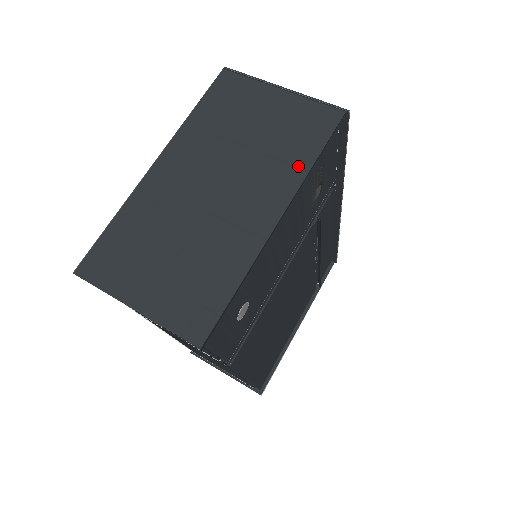
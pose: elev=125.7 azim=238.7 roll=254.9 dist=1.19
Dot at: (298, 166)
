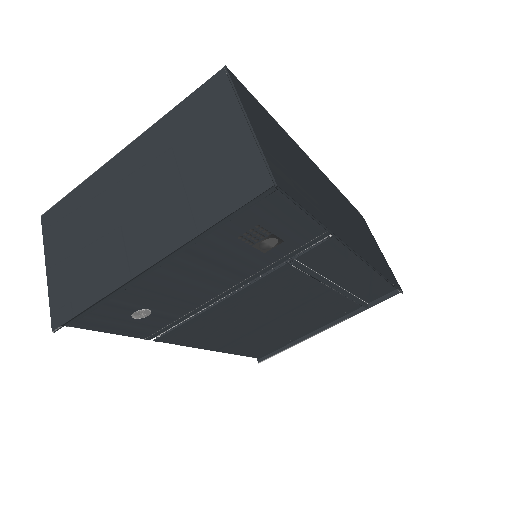
Dot at: (196, 222)
